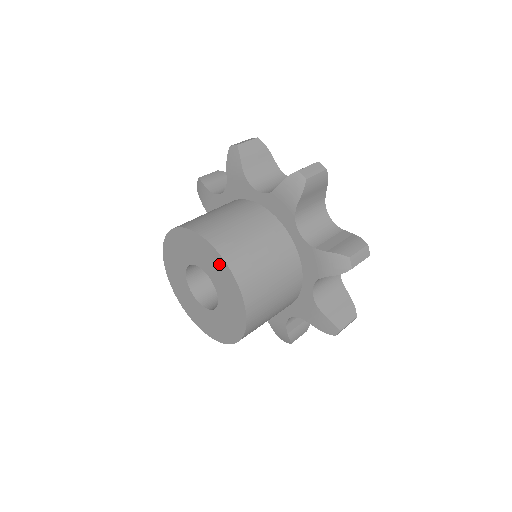
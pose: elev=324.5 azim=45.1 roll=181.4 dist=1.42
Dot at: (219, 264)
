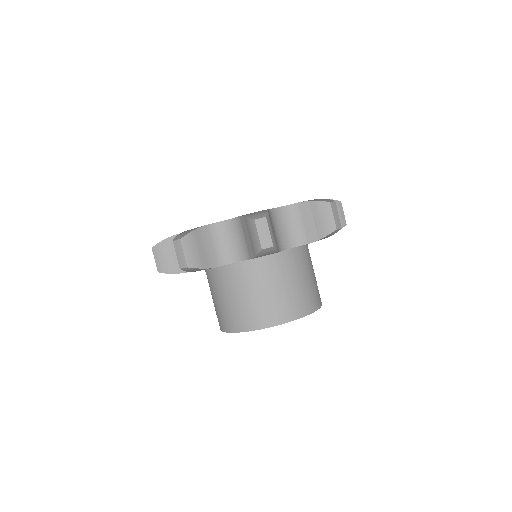
Dot at: occluded
